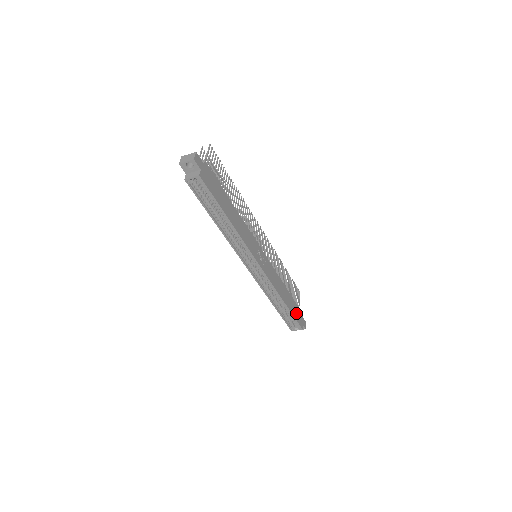
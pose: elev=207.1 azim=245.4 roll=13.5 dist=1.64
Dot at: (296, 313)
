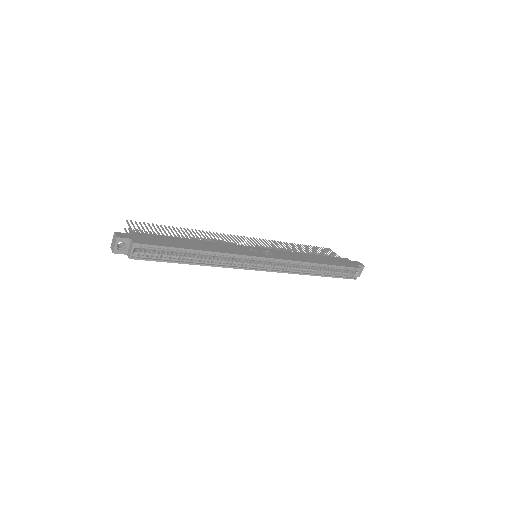
Dot at: (341, 263)
